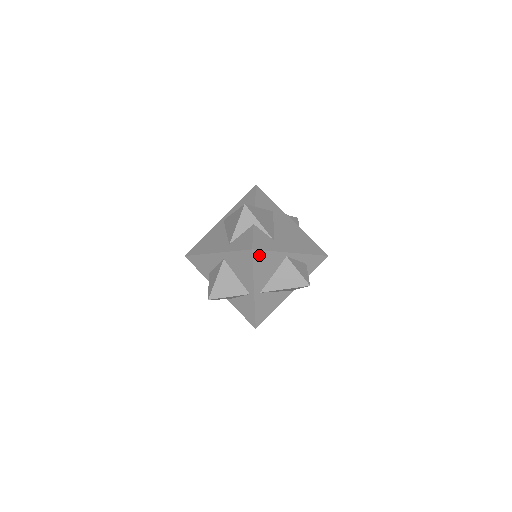
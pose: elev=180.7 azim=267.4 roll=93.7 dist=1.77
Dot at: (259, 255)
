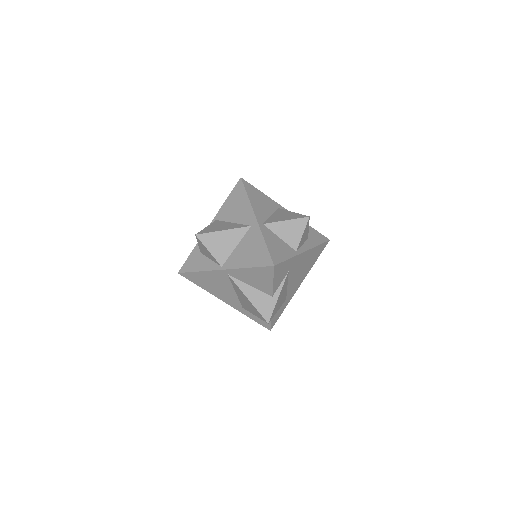
Dot at: occluded
